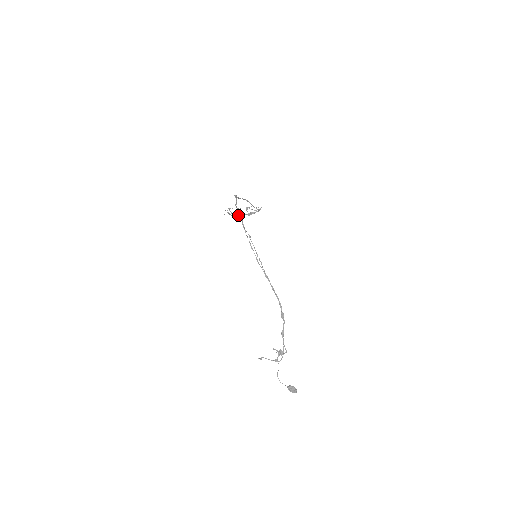
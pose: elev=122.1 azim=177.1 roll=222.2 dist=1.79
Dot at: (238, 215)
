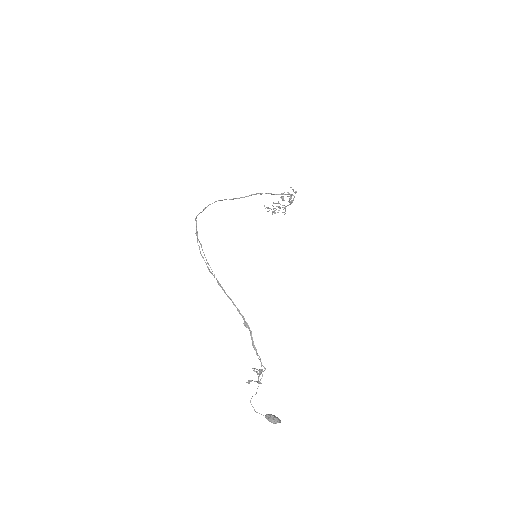
Dot at: (285, 209)
